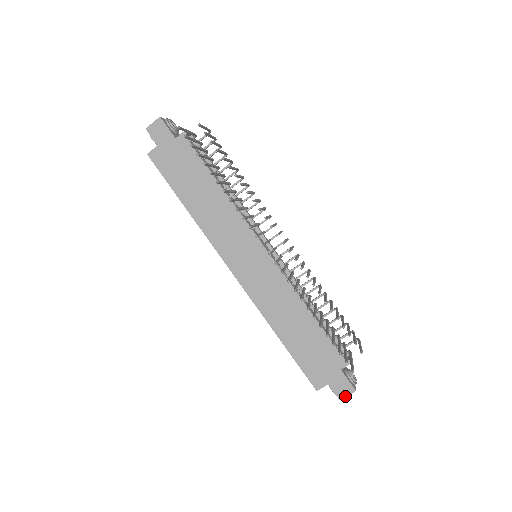
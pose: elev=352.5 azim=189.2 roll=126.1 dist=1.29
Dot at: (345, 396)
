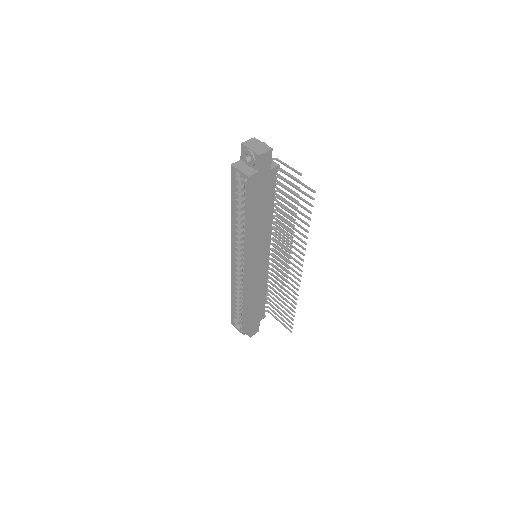
Dot at: occluded
